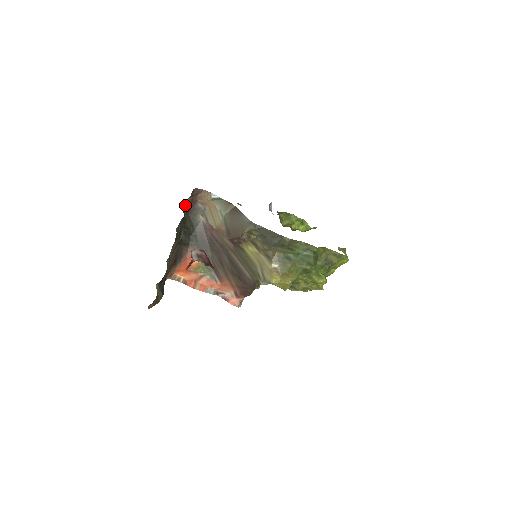
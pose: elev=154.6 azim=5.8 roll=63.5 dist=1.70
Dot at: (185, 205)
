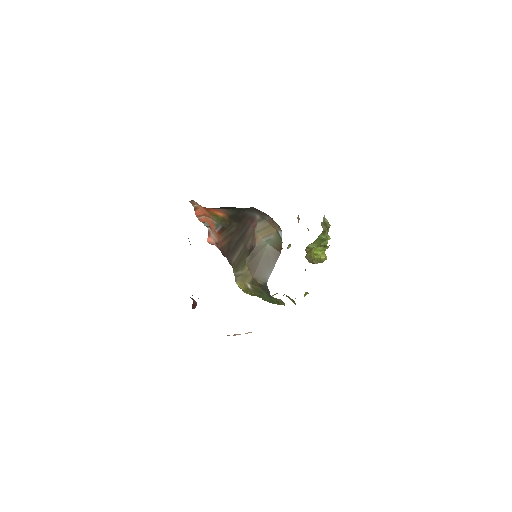
Dot at: occluded
